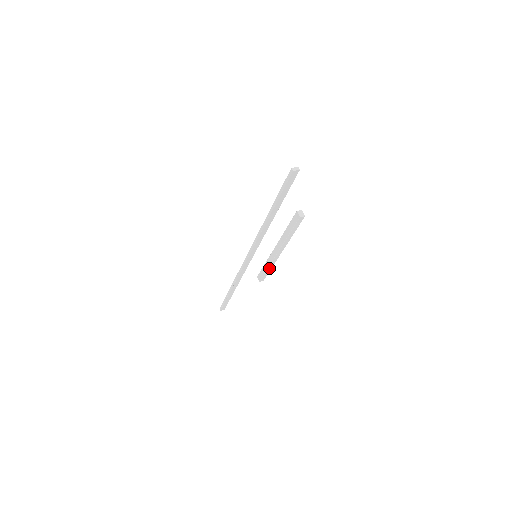
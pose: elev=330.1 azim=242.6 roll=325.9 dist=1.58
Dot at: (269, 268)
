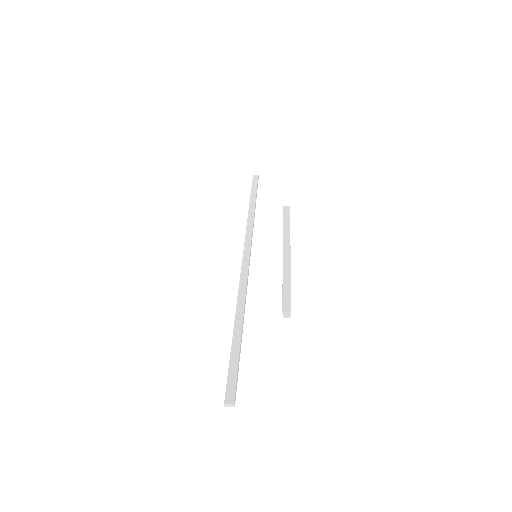
Dot at: (286, 280)
